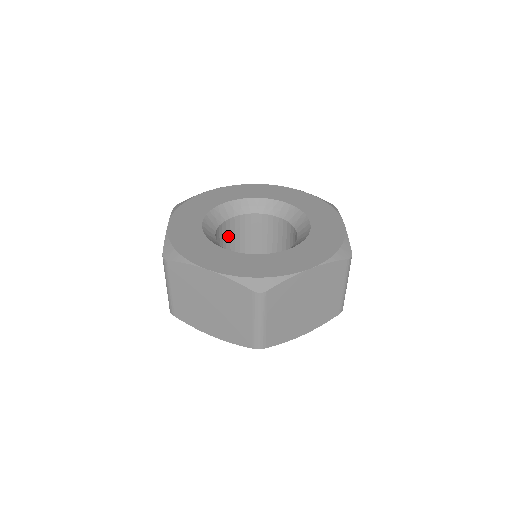
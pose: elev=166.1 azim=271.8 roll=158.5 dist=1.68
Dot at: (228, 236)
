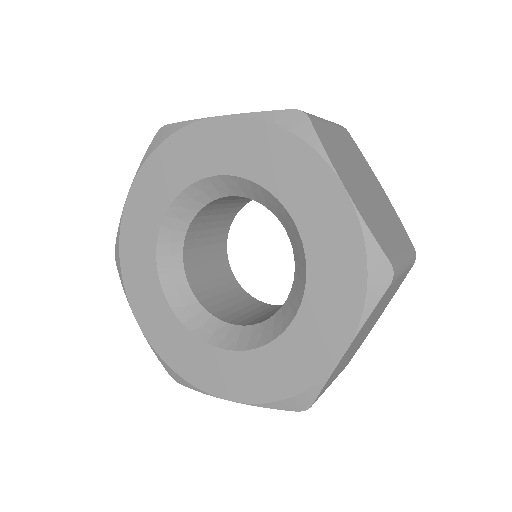
Dot at: (236, 197)
